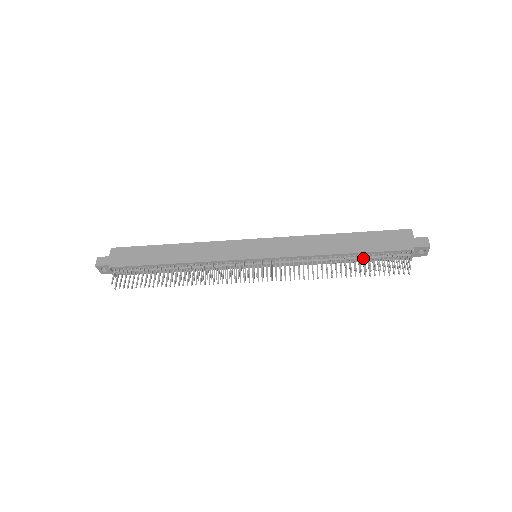
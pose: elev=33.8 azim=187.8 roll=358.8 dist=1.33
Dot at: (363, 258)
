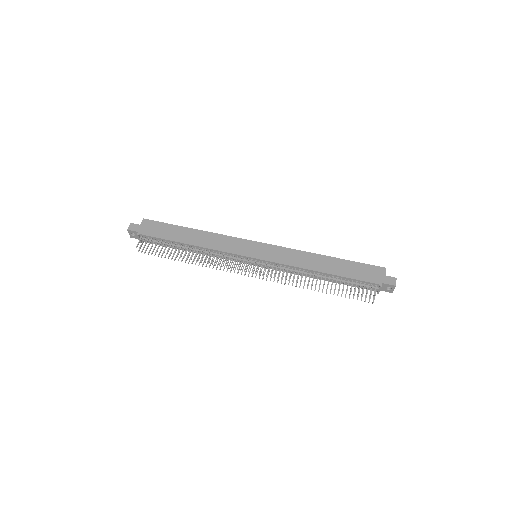
Dot at: (340, 281)
